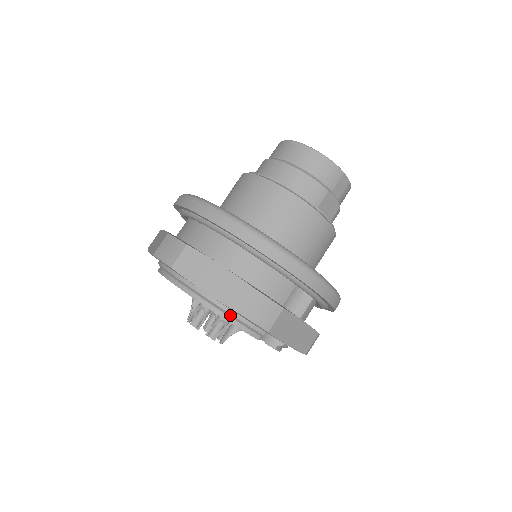
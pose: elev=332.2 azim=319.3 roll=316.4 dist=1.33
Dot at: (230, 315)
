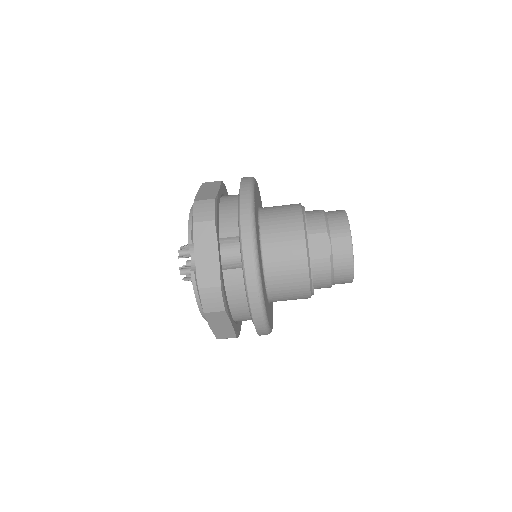
Dot at: occluded
